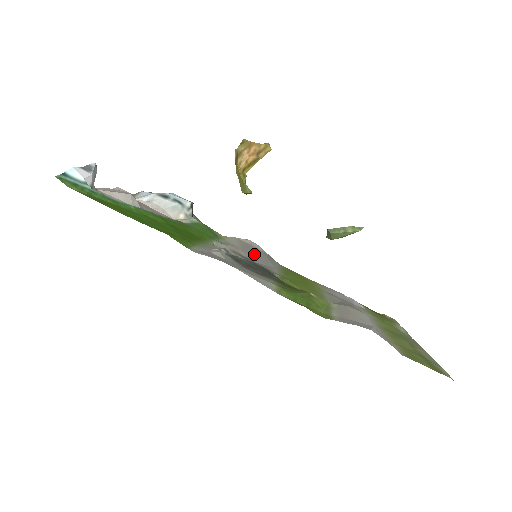
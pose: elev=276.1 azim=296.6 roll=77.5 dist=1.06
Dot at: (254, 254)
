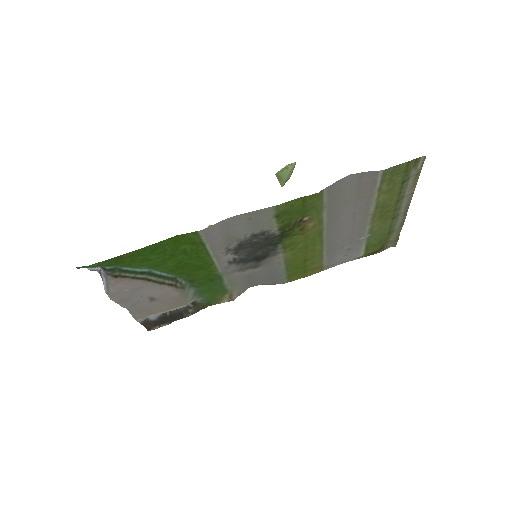
Dot at: (258, 276)
